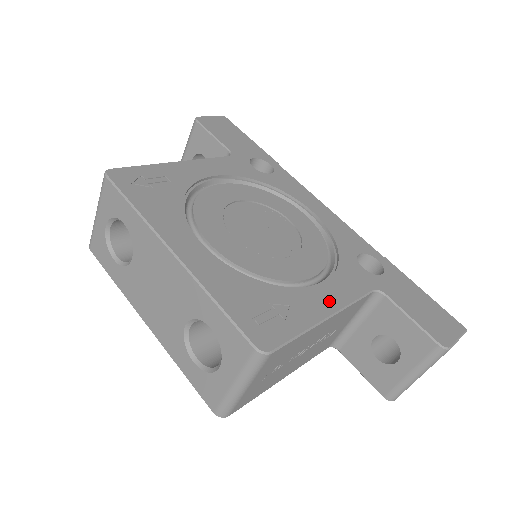
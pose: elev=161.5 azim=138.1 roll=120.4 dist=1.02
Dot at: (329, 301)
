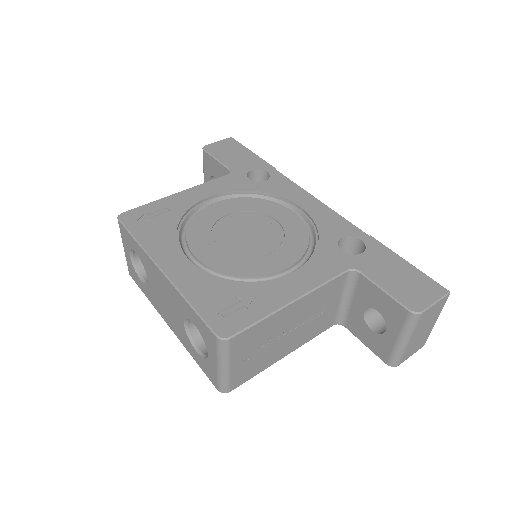
Dot at: (296, 287)
